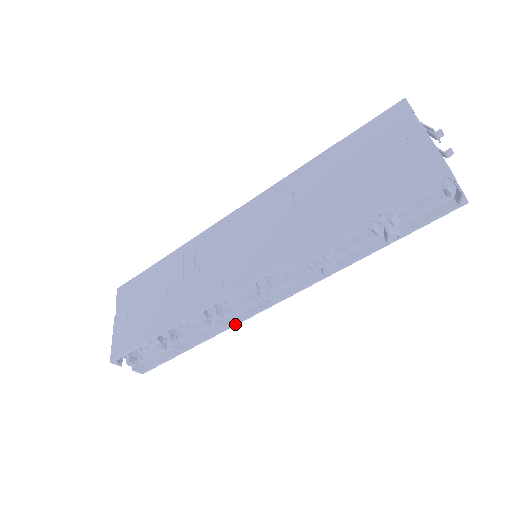
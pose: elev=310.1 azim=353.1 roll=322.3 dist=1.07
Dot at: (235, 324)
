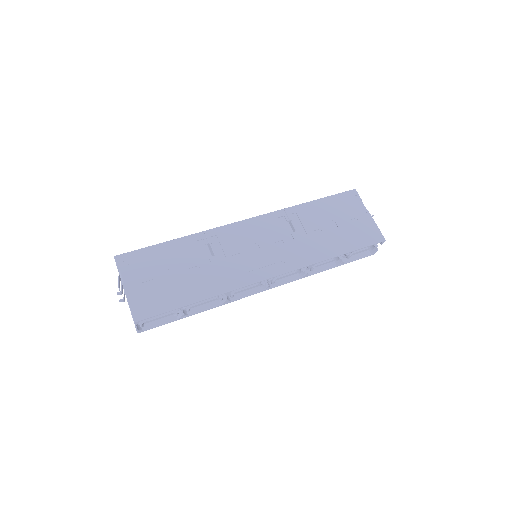
Dot at: (235, 300)
